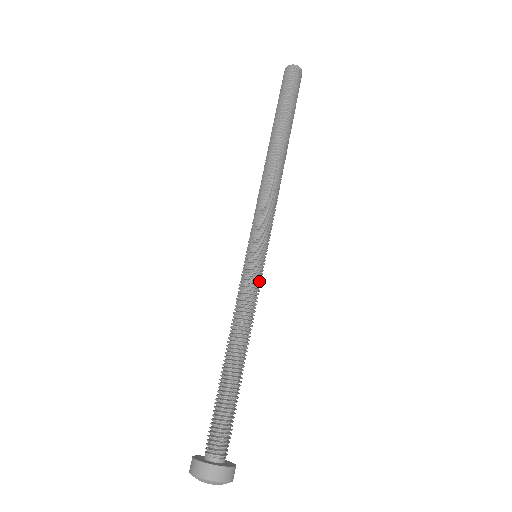
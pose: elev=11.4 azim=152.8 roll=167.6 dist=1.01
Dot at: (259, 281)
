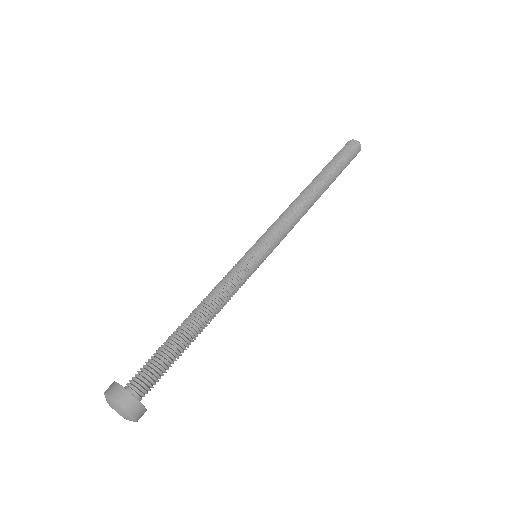
Dot at: (244, 268)
